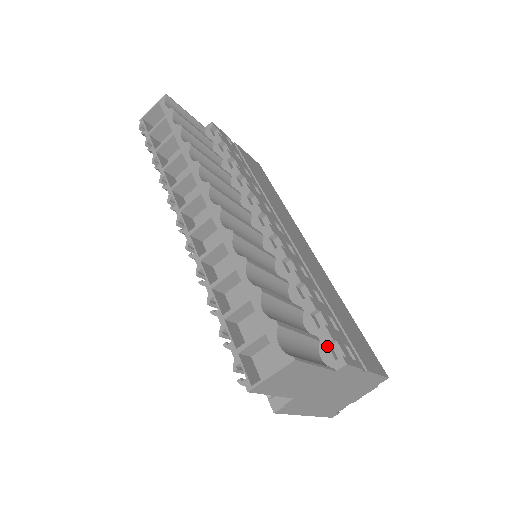
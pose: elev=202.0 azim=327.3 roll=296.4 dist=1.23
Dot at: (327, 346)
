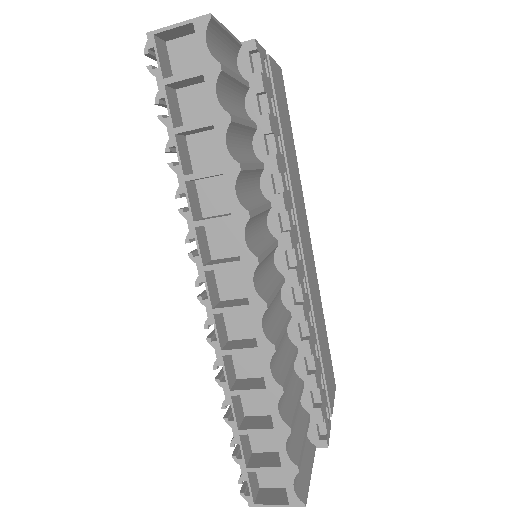
Dot at: (316, 426)
